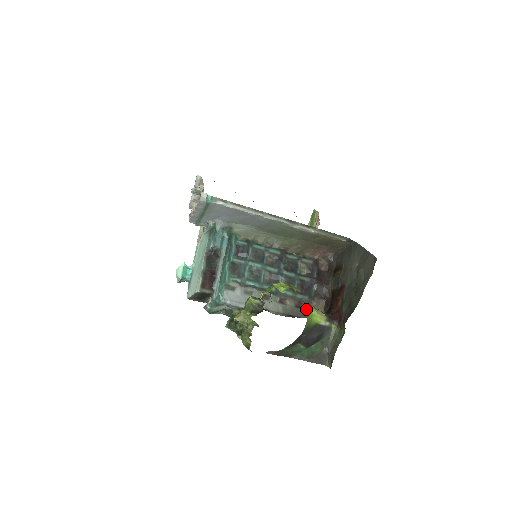
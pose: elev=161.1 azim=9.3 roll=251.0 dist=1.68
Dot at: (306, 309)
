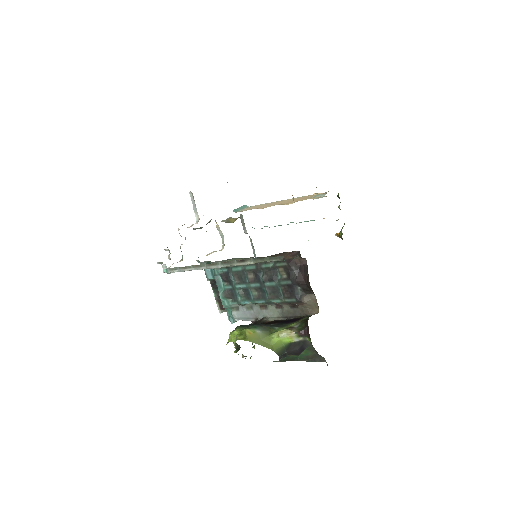
Dot at: (267, 342)
